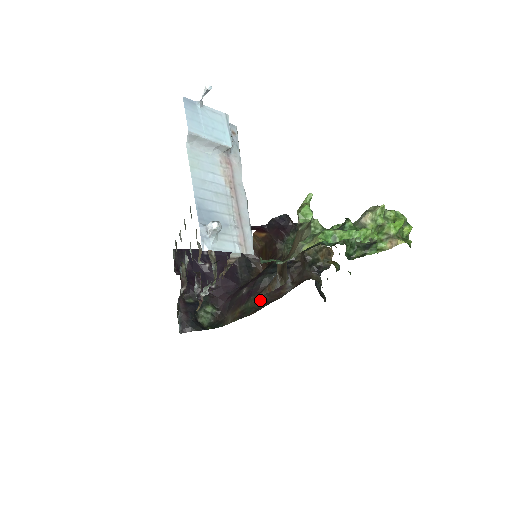
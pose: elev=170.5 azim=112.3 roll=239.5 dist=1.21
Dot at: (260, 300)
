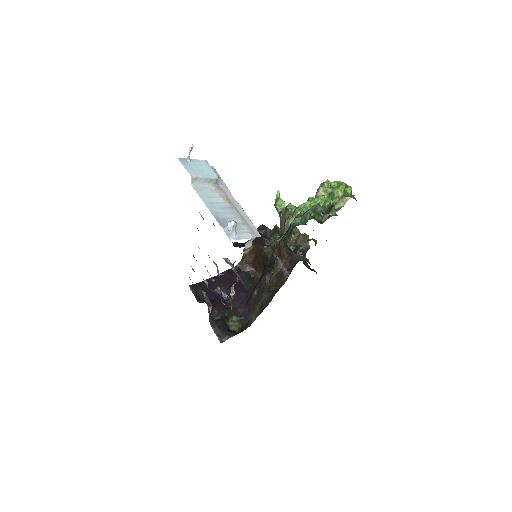
Dot at: (270, 292)
